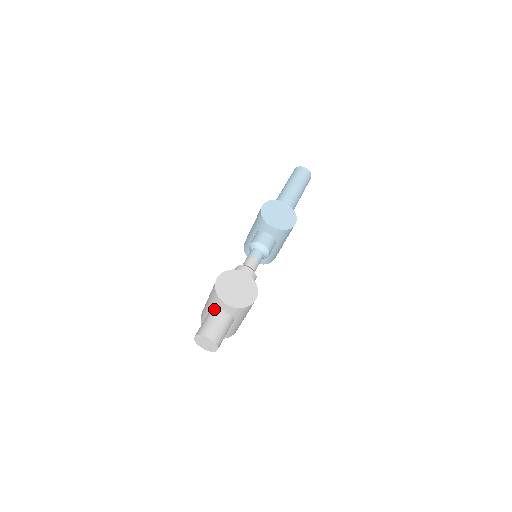
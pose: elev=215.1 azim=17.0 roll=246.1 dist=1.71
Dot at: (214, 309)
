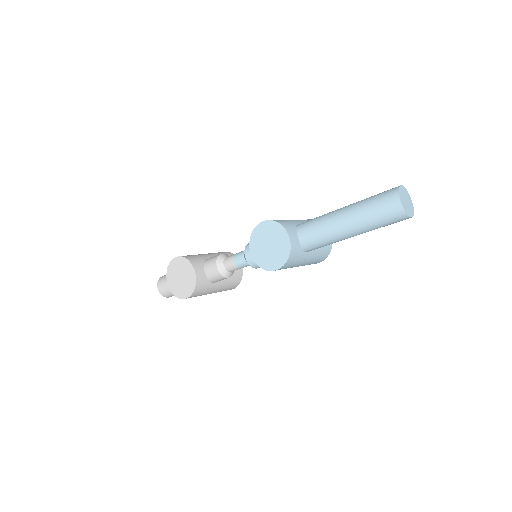
Dot at: occluded
